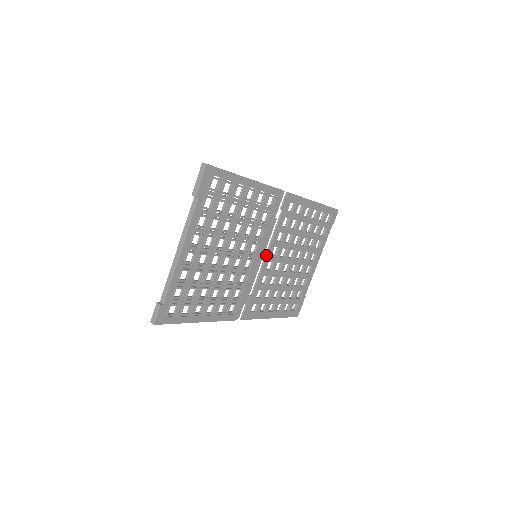
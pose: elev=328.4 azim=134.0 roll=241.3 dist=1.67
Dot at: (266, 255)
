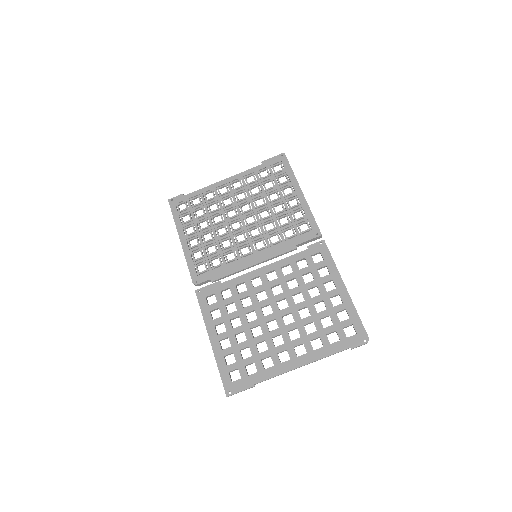
Dot at: (263, 267)
